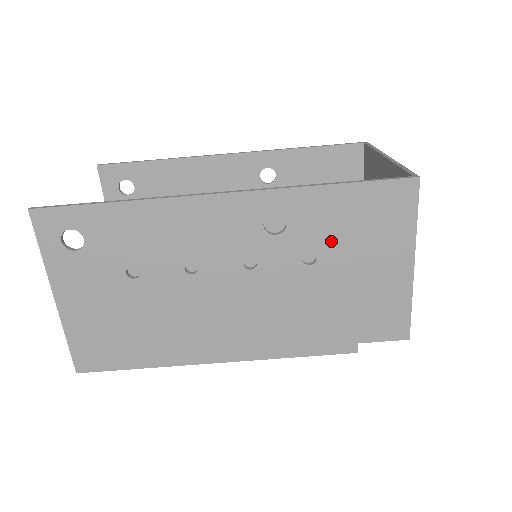
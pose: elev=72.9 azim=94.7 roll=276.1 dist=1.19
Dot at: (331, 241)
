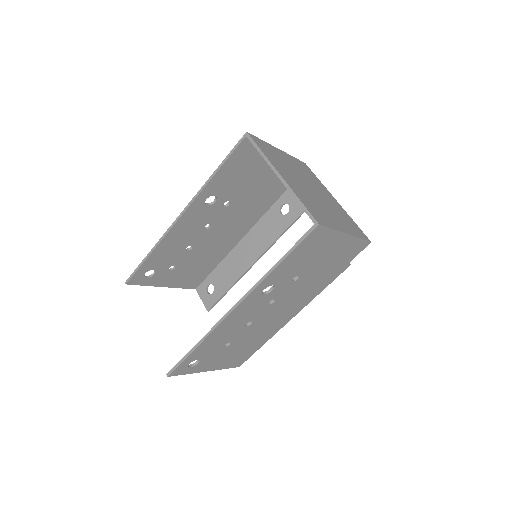
Dot at: (300, 268)
